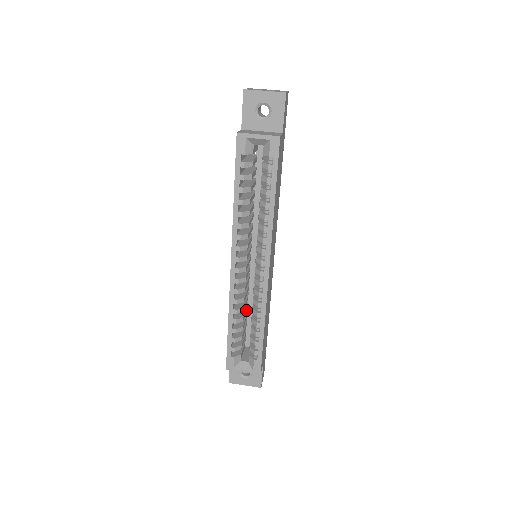
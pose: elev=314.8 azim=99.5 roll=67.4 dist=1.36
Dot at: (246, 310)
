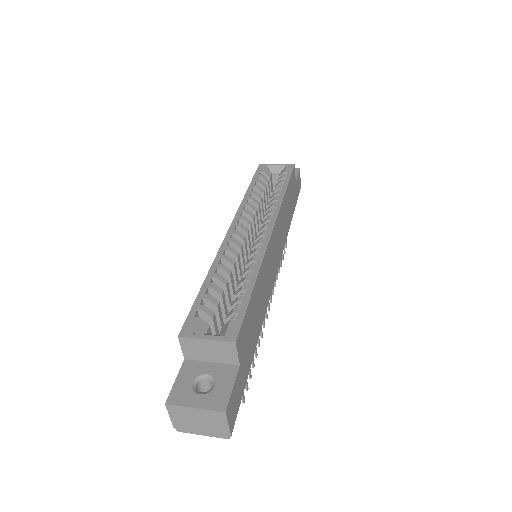
Dot at: (230, 303)
